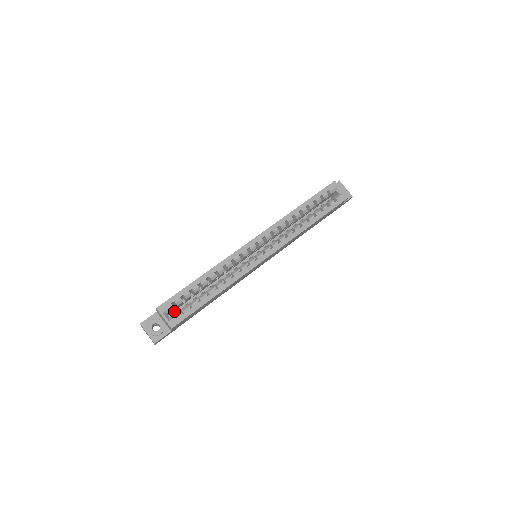
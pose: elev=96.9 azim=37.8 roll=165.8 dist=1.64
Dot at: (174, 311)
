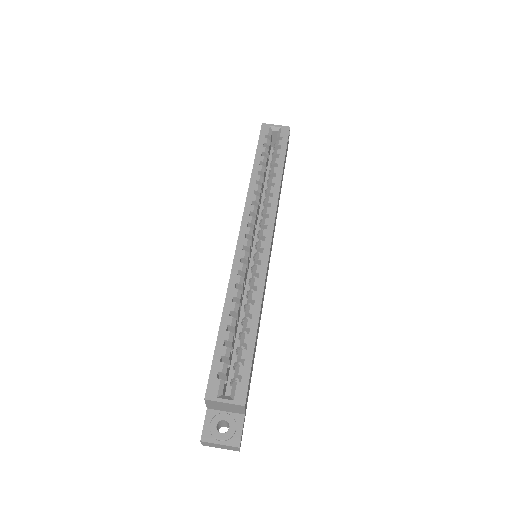
Dot at: (226, 389)
